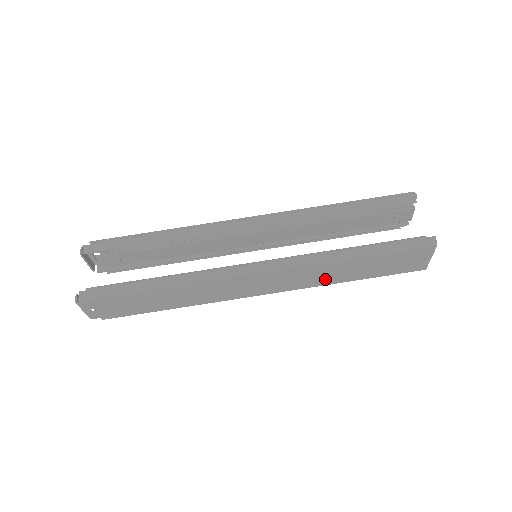
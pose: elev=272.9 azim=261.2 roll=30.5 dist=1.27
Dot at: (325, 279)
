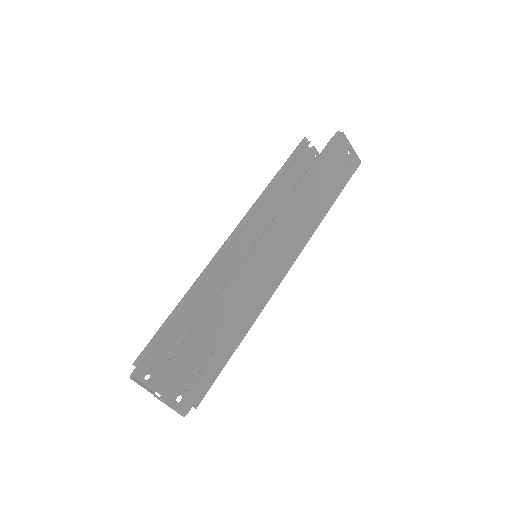
Dot at: (312, 219)
